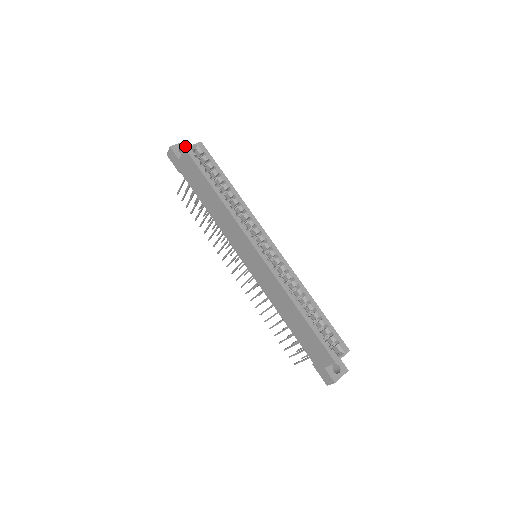
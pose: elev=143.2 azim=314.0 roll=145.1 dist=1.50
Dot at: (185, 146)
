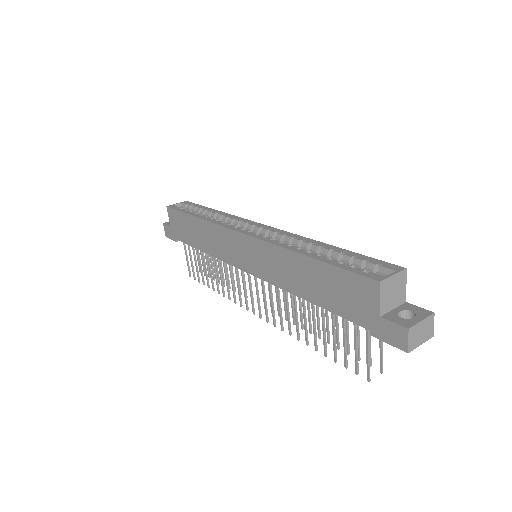
Dot at: occluded
